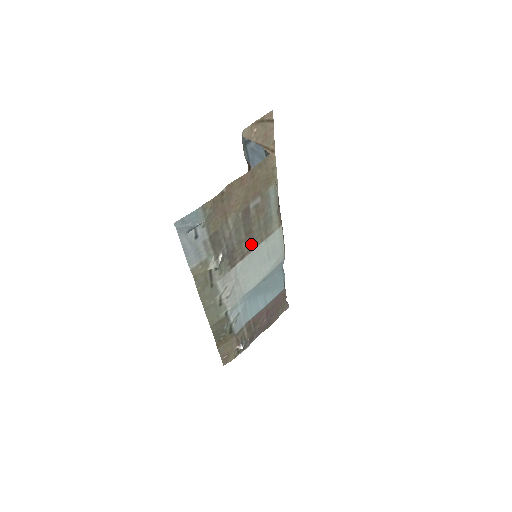
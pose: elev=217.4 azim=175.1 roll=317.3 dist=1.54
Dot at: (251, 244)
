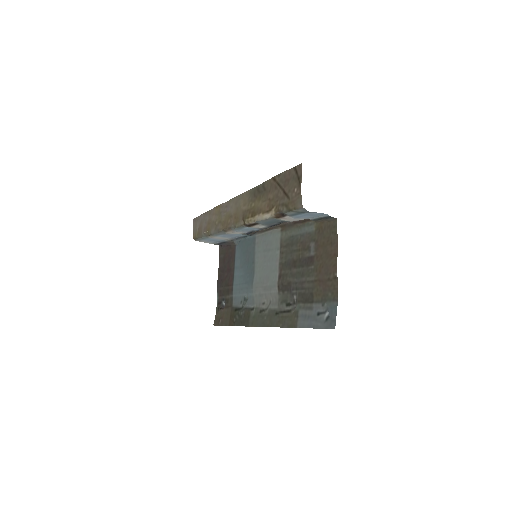
Dot at: (284, 264)
